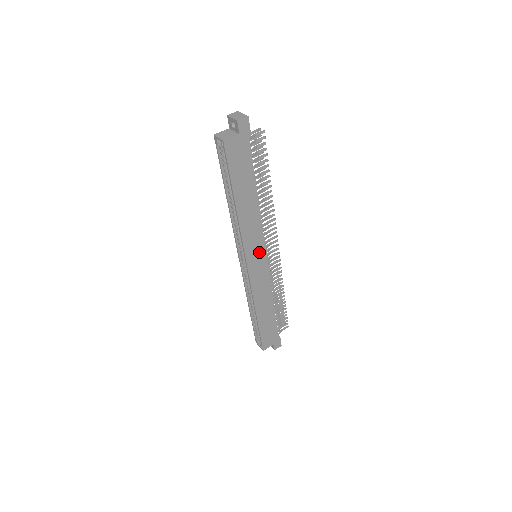
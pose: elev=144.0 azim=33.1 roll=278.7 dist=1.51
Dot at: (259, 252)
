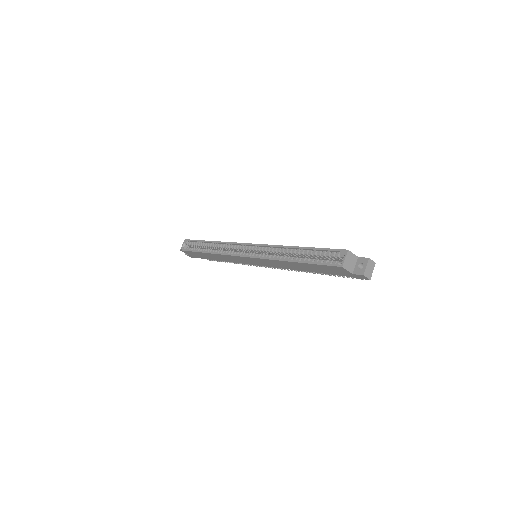
Dot at: (260, 263)
